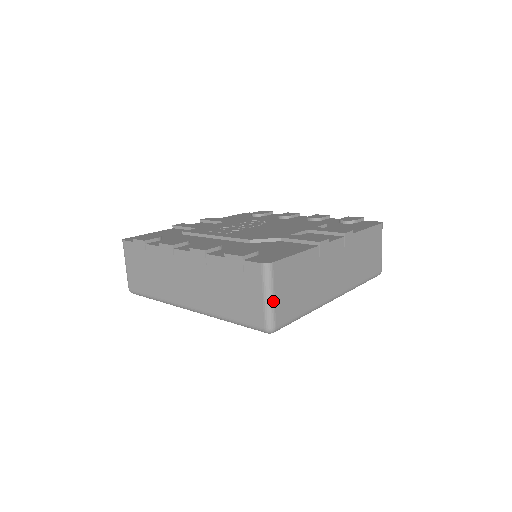
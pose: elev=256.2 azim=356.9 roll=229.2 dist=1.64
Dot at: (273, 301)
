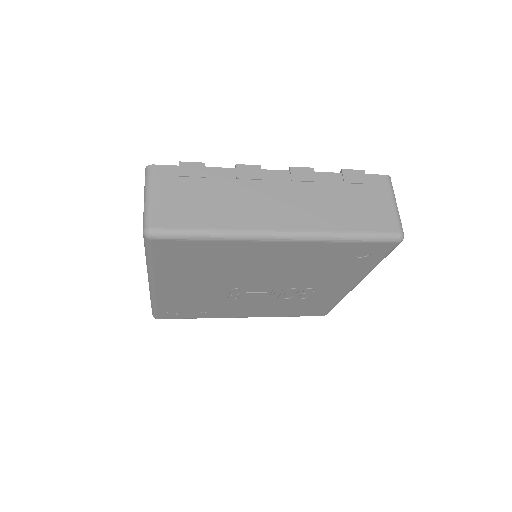
Dot at: occluded
